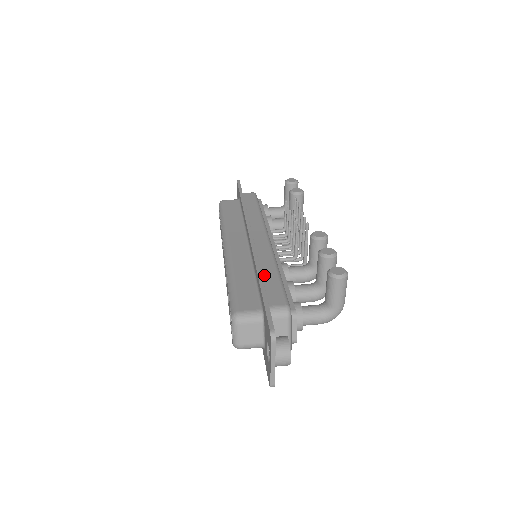
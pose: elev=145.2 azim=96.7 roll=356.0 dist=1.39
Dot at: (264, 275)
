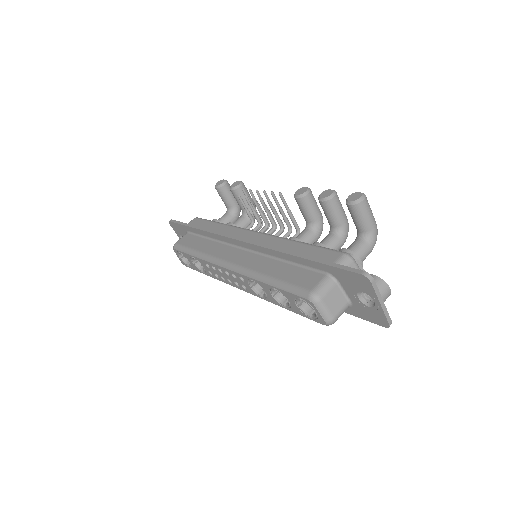
Dot at: occluded
